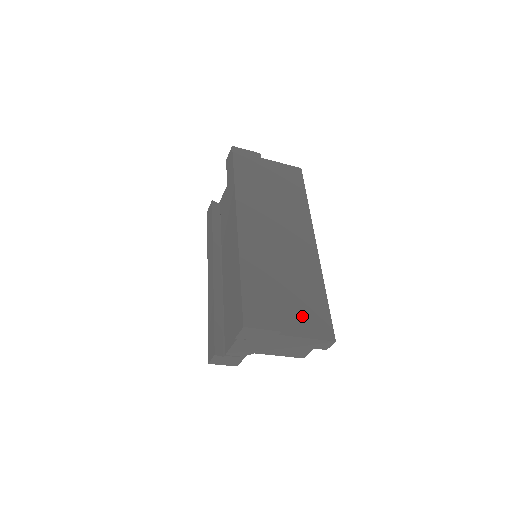
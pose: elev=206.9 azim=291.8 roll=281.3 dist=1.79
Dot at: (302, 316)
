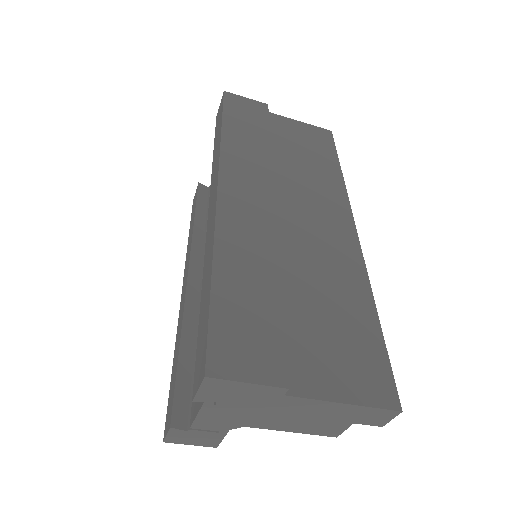
Dot at: (332, 357)
